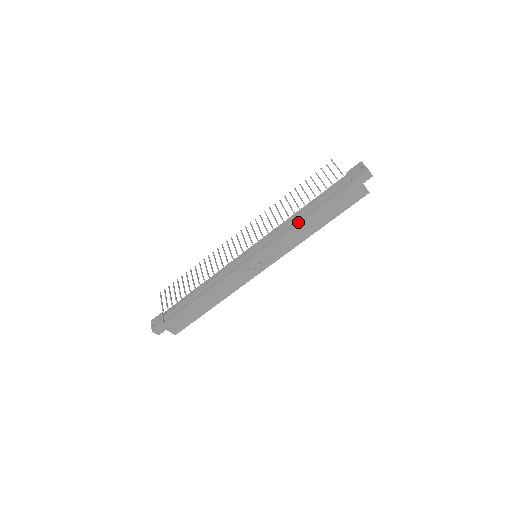
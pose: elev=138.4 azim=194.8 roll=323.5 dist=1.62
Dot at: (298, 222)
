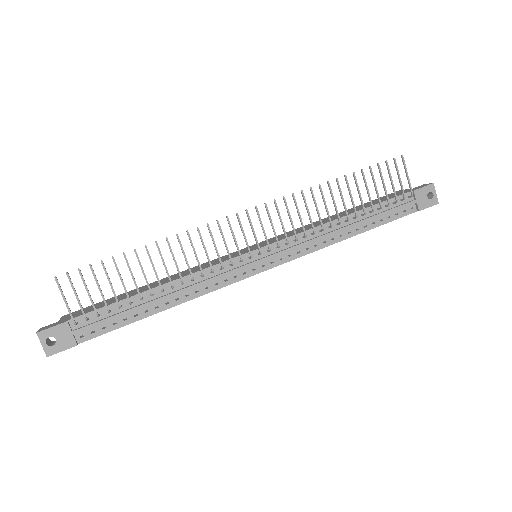
Dot at: (340, 239)
